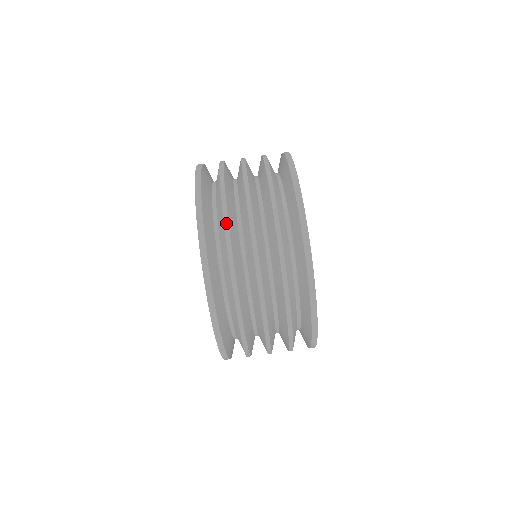
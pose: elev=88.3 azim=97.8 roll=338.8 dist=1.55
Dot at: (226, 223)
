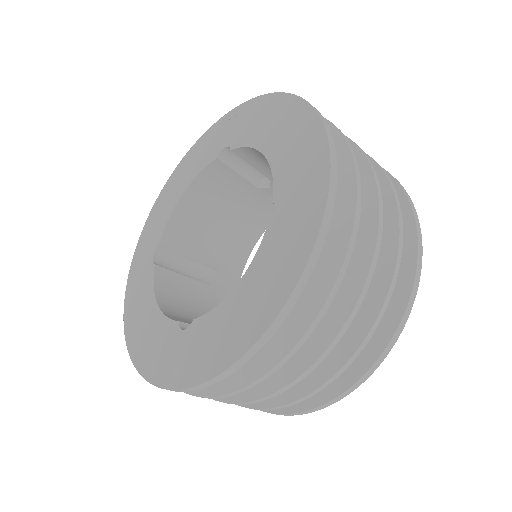
Dot at: occluded
